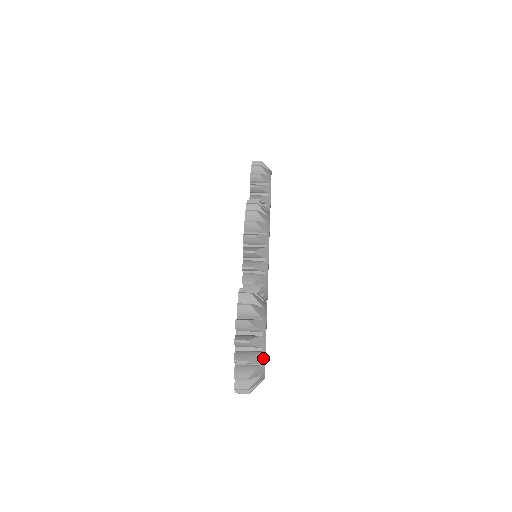
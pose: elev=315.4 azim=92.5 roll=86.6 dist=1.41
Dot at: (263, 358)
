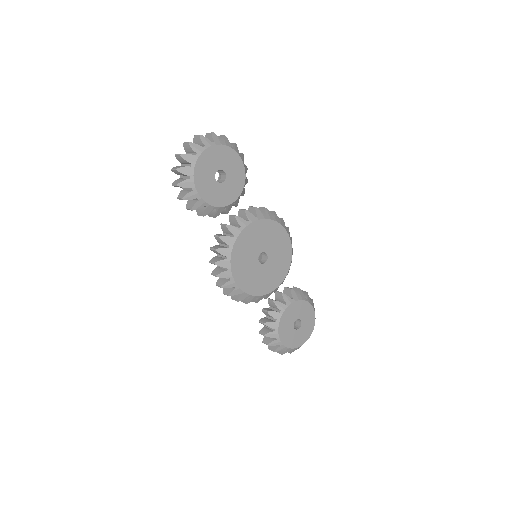
Dot at: (218, 143)
